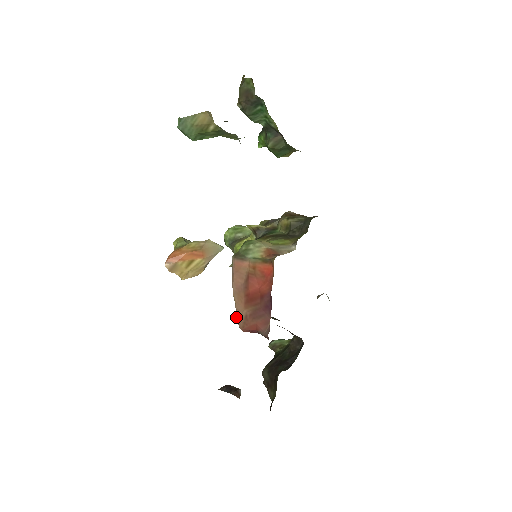
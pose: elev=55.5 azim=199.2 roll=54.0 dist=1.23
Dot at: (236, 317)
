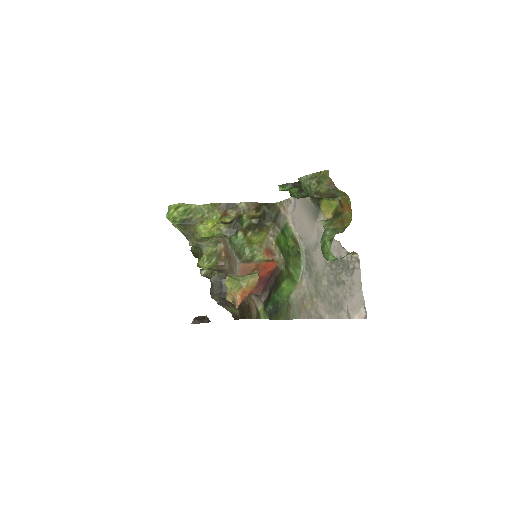
Dot at: occluded
